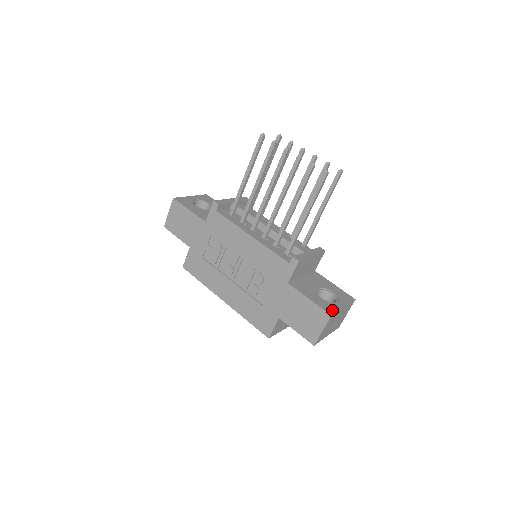
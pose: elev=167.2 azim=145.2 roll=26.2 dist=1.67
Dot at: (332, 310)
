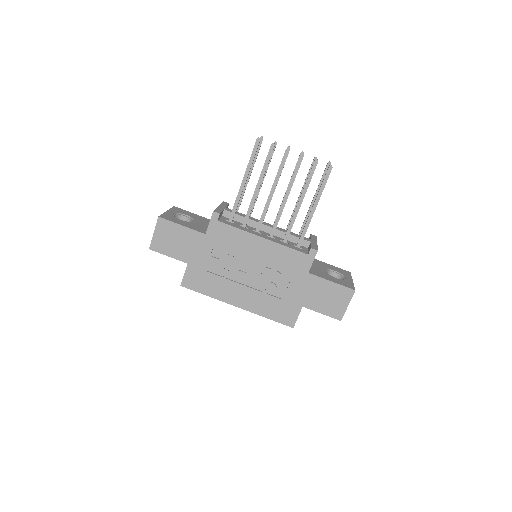
Dot at: (351, 286)
